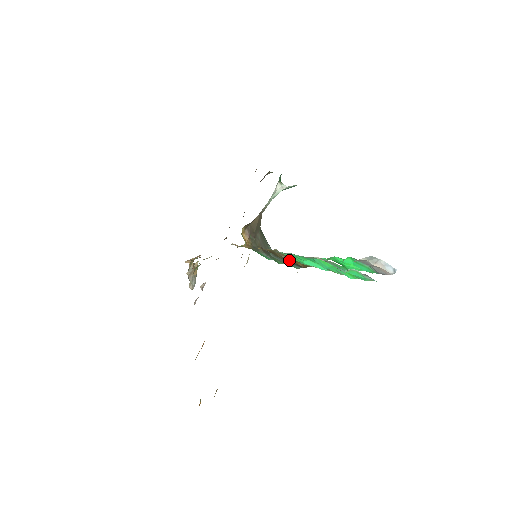
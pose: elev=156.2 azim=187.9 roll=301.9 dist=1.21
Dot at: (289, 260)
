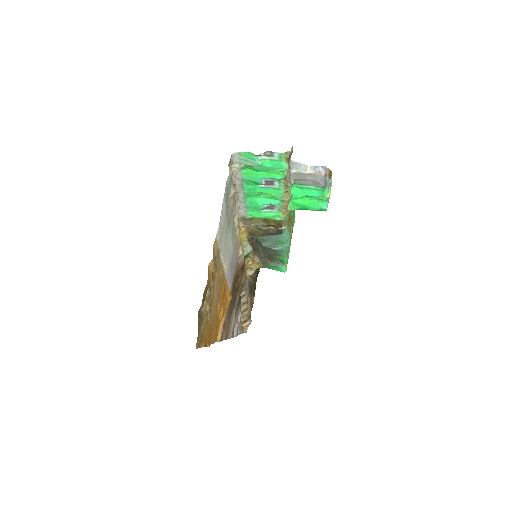
Dot at: (263, 225)
